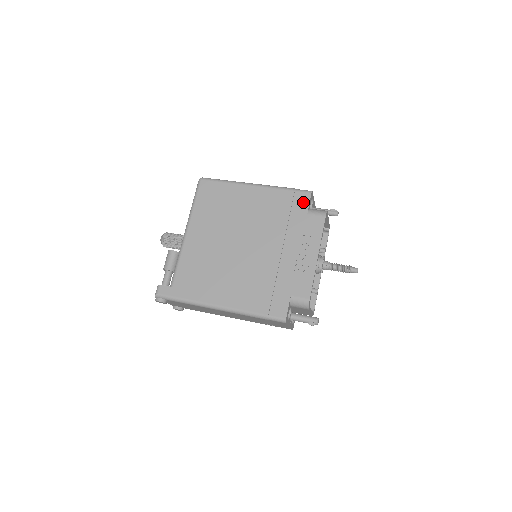
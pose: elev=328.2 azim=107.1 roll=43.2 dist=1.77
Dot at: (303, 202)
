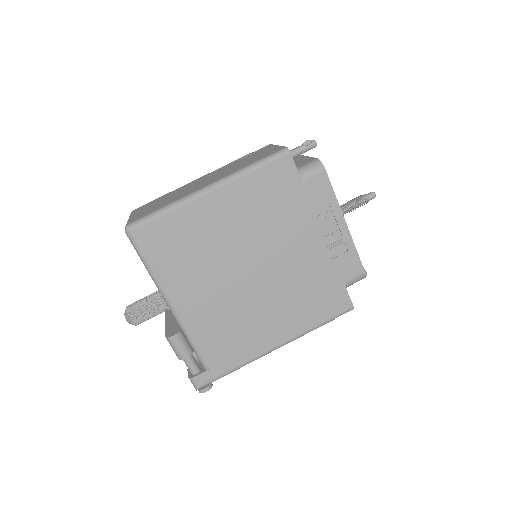
Dot at: (288, 171)
